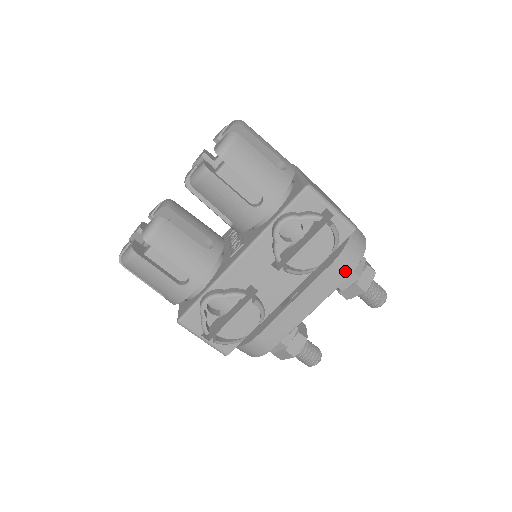
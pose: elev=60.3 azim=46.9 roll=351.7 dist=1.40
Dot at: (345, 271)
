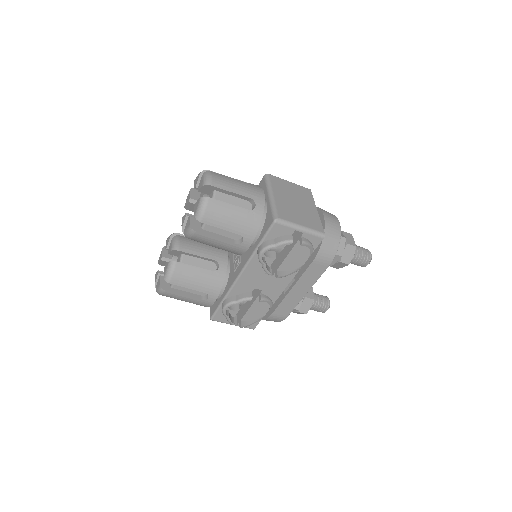
Dot at: (325, 262)
